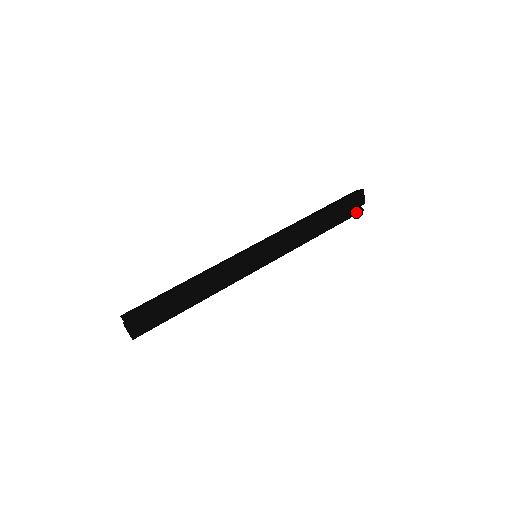
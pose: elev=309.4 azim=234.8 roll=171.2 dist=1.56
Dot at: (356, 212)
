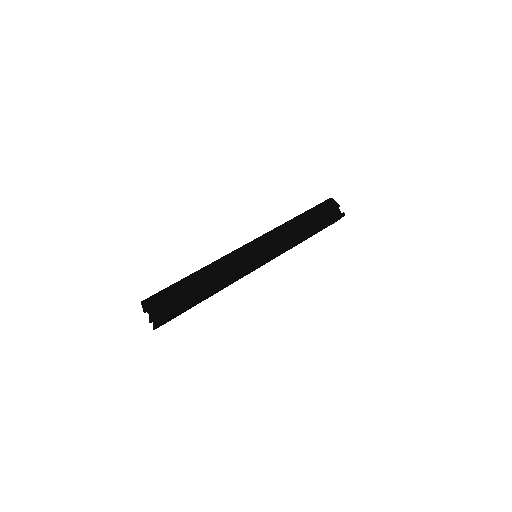
Dot at: (338, 215)
